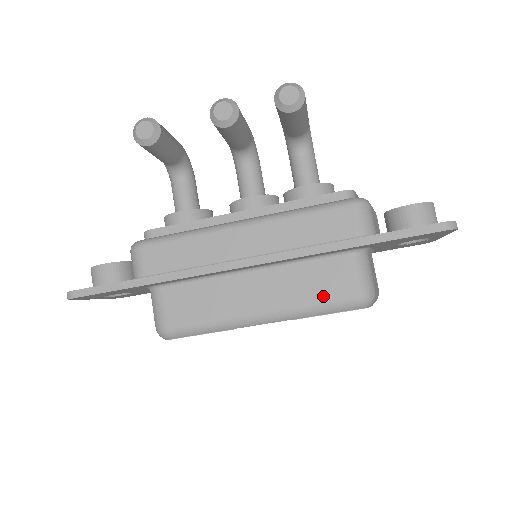
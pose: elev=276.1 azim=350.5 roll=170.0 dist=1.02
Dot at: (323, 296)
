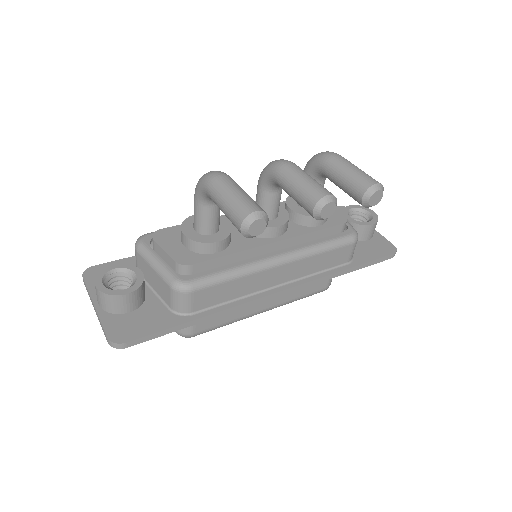
Dot at: (307, 292)
